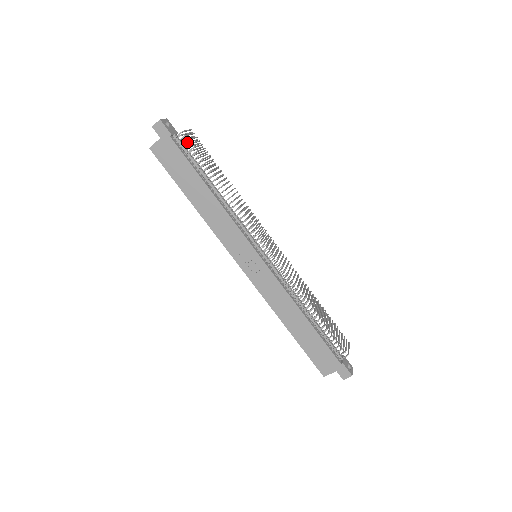
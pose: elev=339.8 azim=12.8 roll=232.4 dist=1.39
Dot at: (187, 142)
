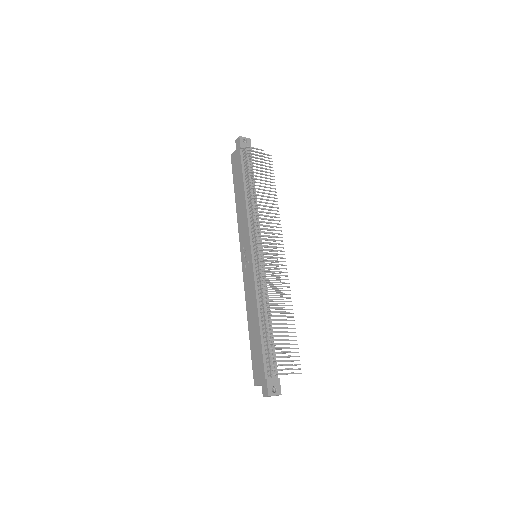
Dot at: occluded
